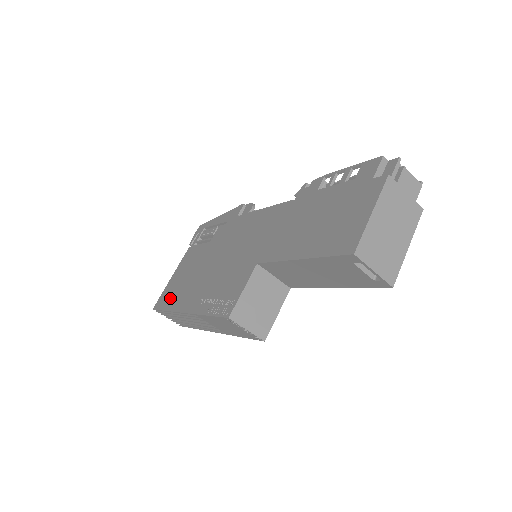
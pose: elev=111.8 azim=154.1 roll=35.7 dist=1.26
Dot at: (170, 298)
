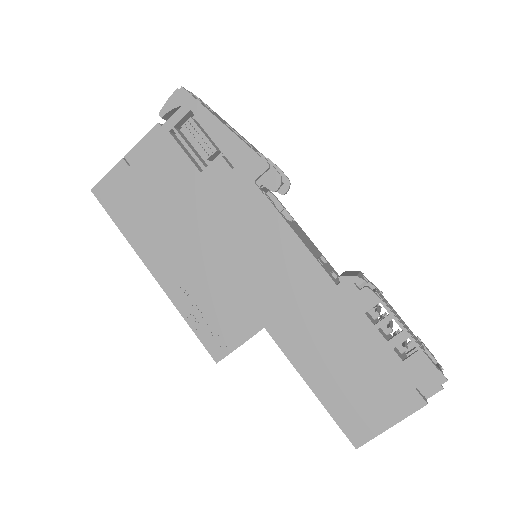
Dot at: (125, 211)
